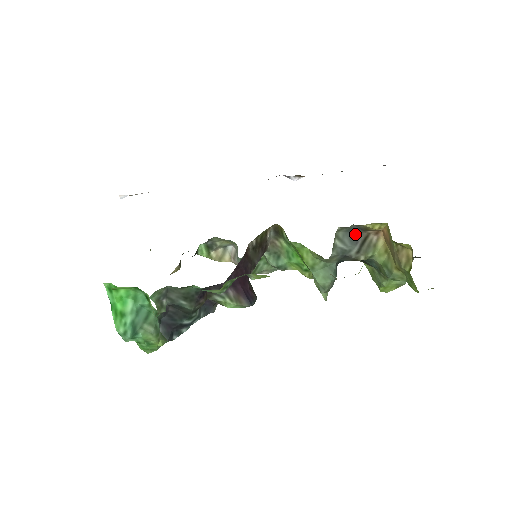
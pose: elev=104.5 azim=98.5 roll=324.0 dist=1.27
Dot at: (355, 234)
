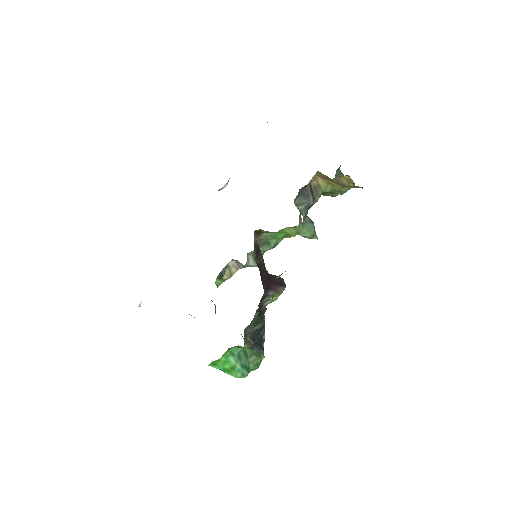
Dot at: (304, 192)
